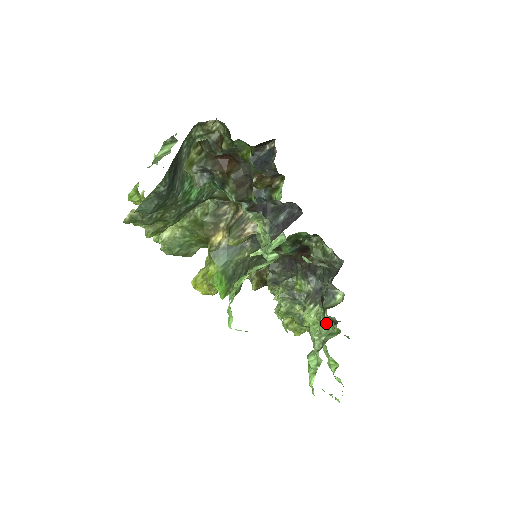
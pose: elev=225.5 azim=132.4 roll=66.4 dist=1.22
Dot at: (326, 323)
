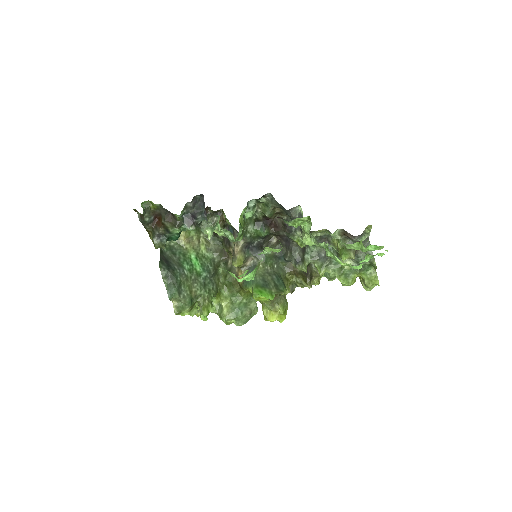
Dot at: (306, 227)
